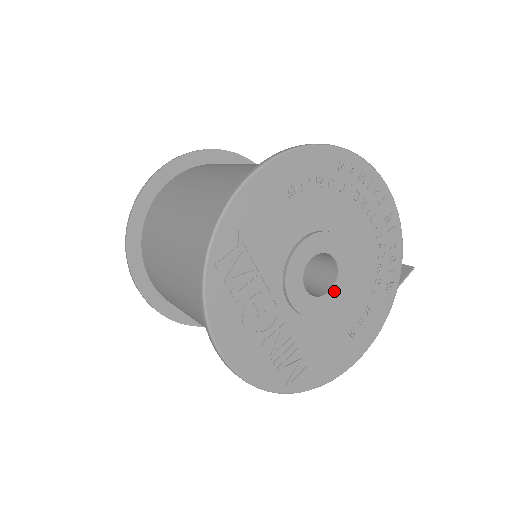
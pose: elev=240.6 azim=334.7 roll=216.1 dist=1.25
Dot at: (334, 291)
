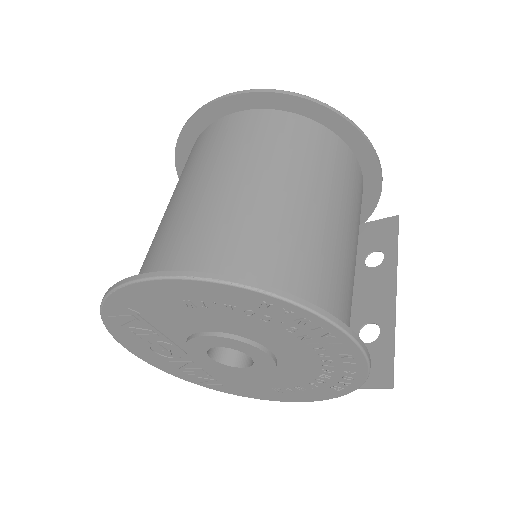
Dot at: (249, 369)
